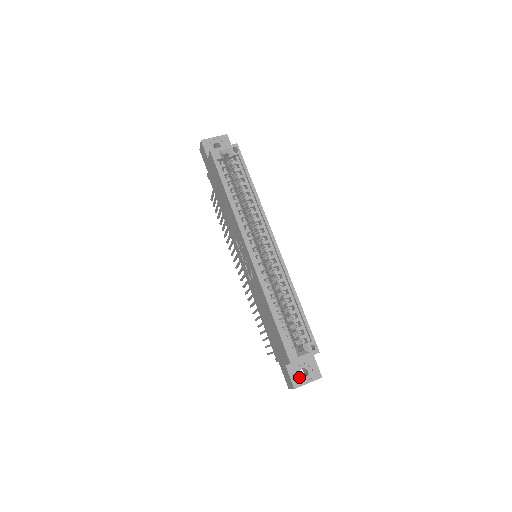
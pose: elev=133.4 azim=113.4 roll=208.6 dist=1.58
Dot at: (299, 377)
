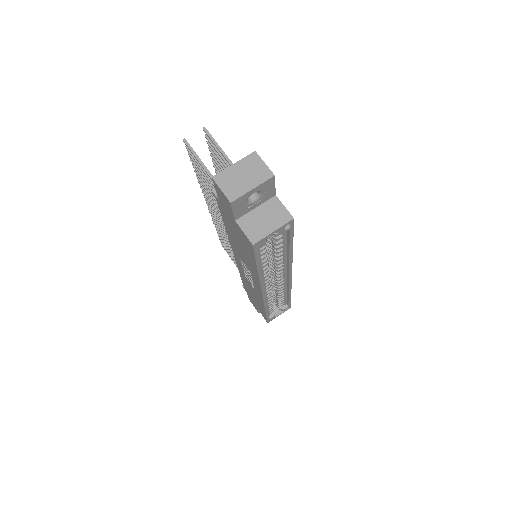
Dot at: occluded
